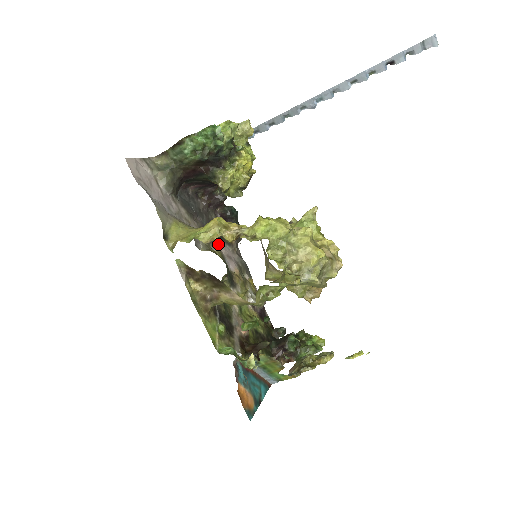
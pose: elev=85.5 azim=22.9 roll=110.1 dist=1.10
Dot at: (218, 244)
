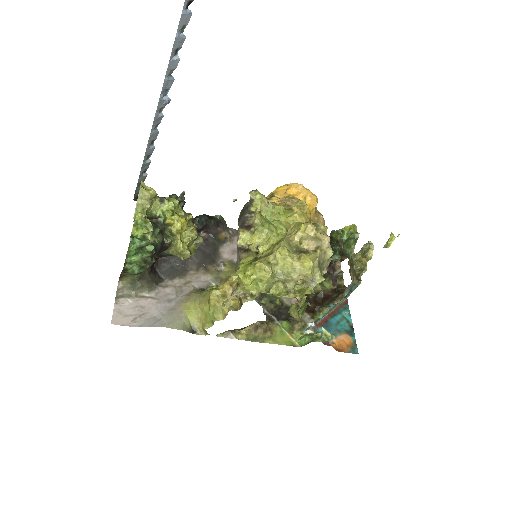
Dot at: (218, 257)
